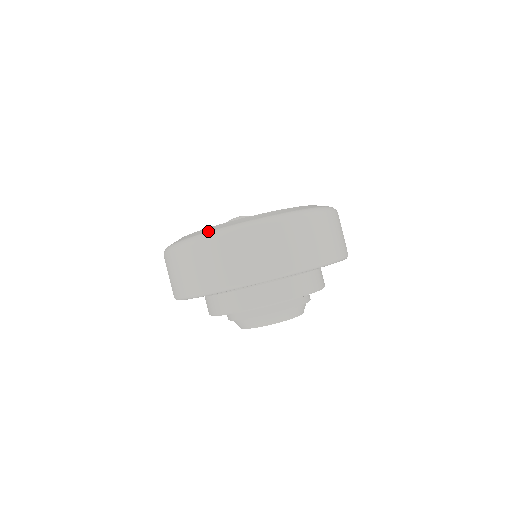
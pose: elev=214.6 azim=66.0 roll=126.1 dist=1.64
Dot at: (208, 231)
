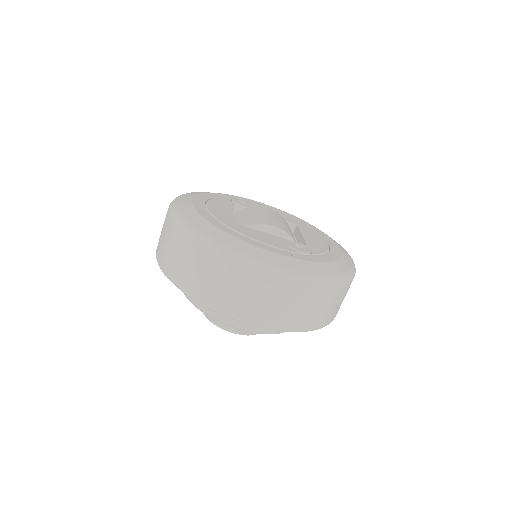
Dot at: (269, 262)
